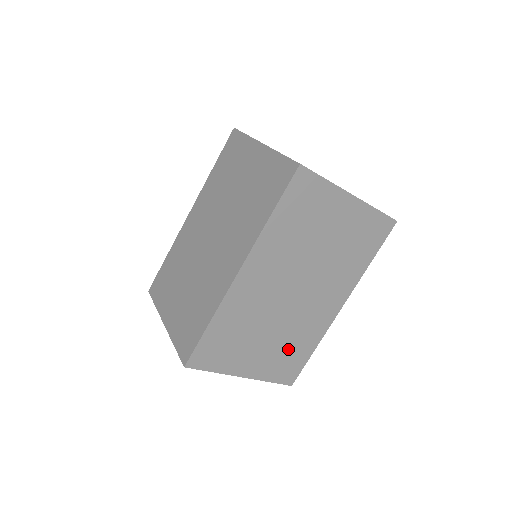
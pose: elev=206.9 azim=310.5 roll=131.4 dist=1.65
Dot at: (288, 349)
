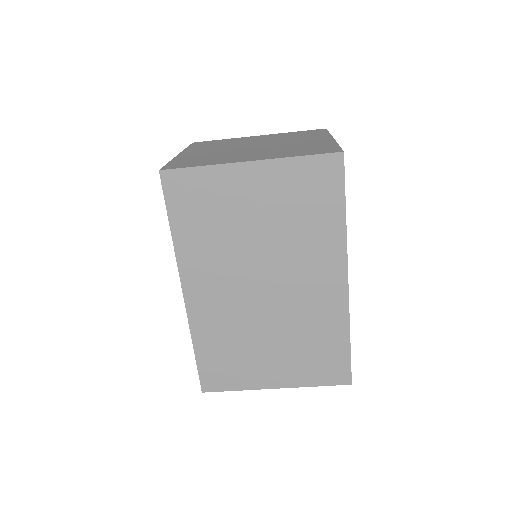
Dot at: (310, 347)
